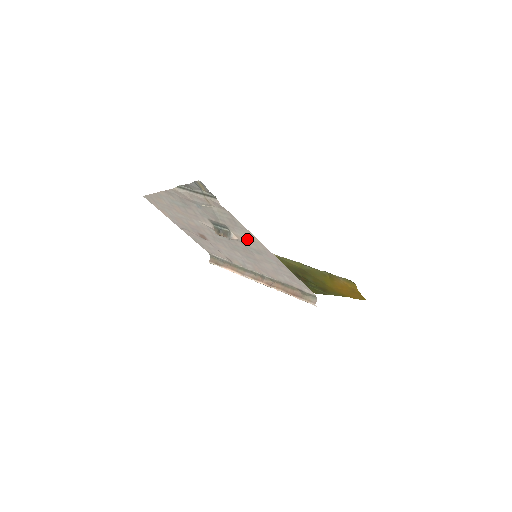
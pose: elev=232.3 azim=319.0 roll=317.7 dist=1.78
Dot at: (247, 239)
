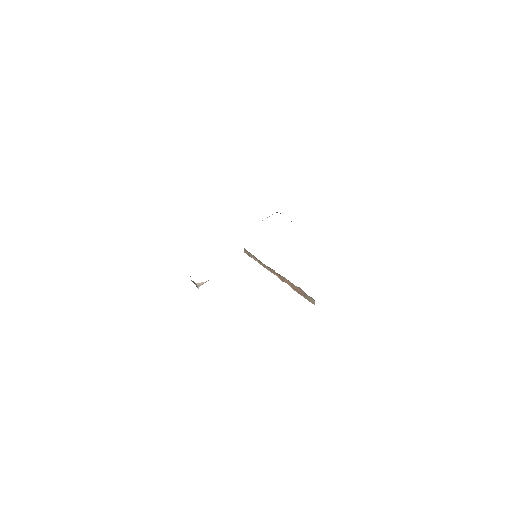
Dot at: occluded
